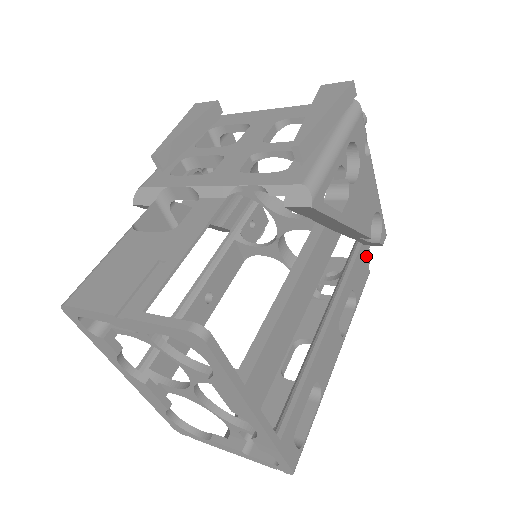
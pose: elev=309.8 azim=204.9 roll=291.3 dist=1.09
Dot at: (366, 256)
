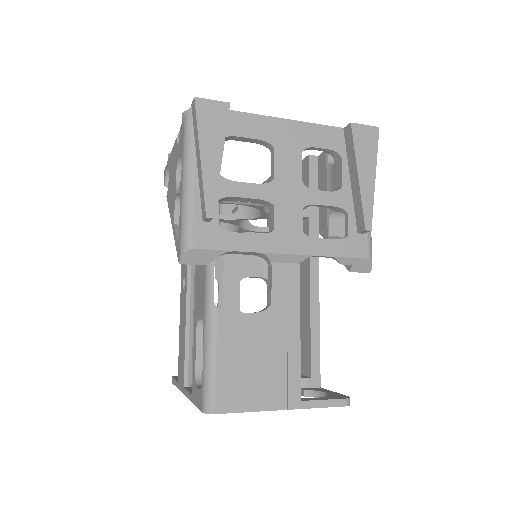
Dot at: occluded
